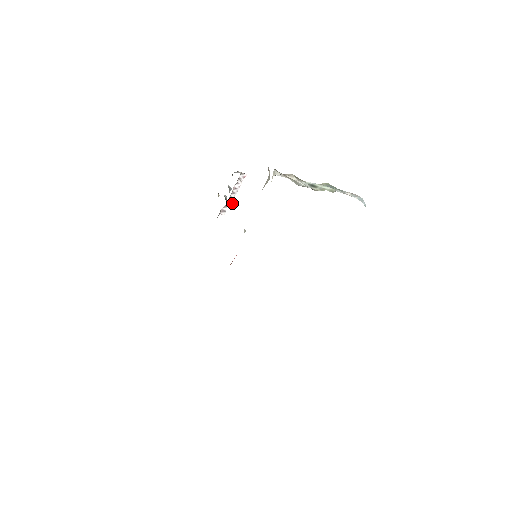
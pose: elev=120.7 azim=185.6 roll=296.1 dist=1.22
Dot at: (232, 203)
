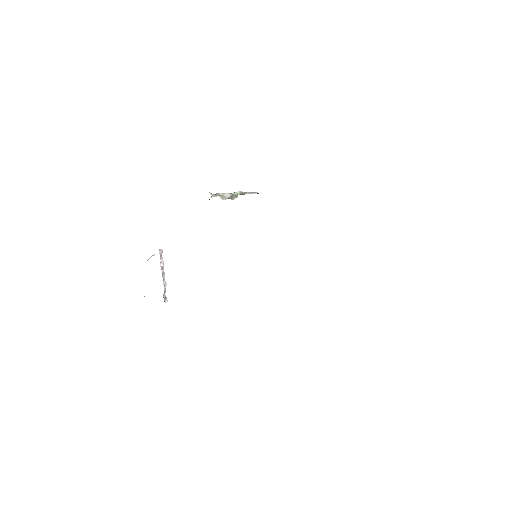
Dot at: (166, 286)
